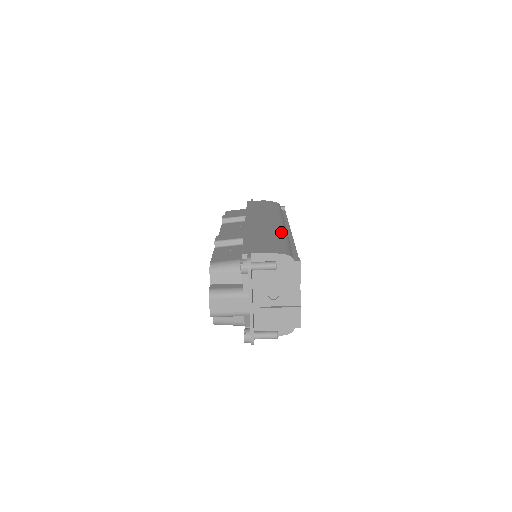
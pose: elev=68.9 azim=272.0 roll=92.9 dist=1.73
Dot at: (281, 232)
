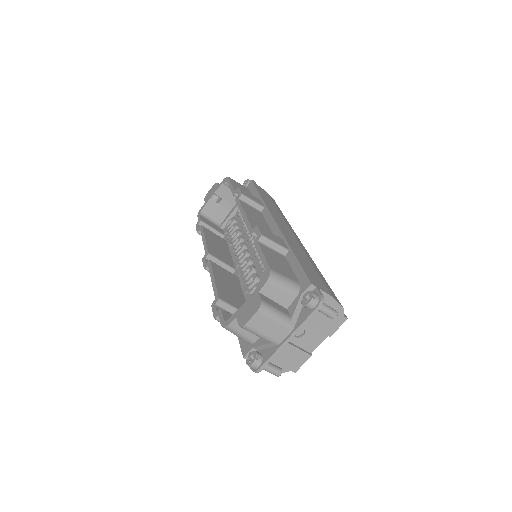
Dot at: occluded
